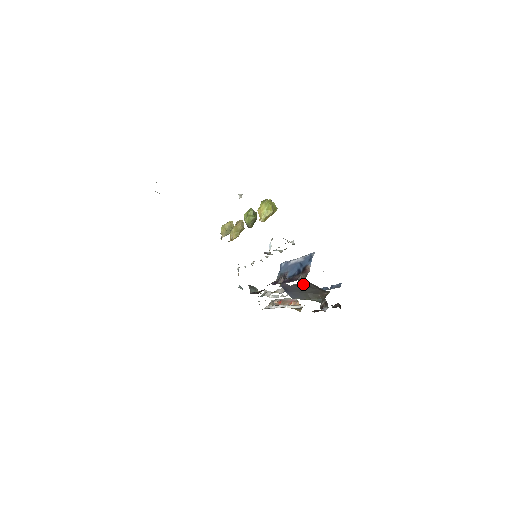
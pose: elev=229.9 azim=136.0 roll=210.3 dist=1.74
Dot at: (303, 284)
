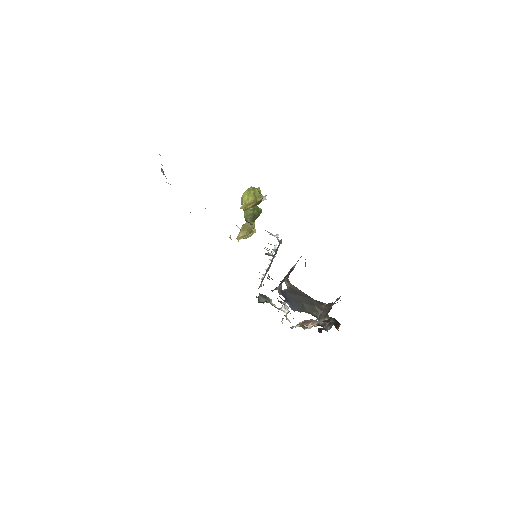
Dot at: (293, 289)
